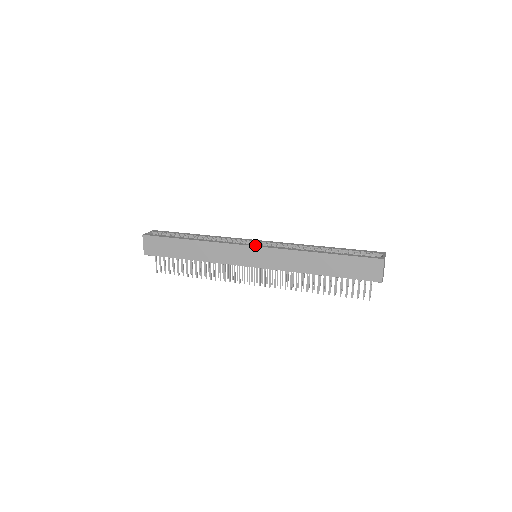
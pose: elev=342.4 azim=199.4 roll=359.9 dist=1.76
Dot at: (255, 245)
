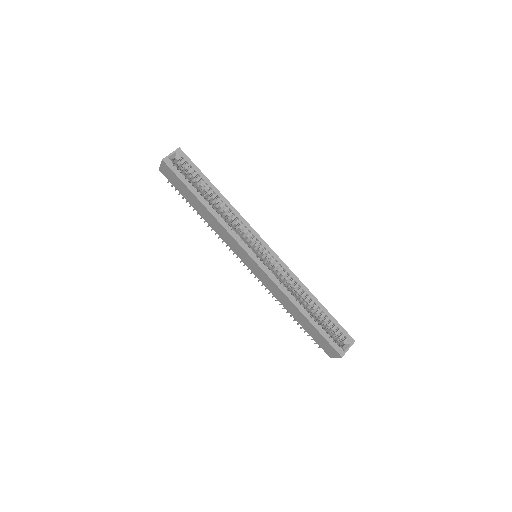
Dot at: (256, 260)
